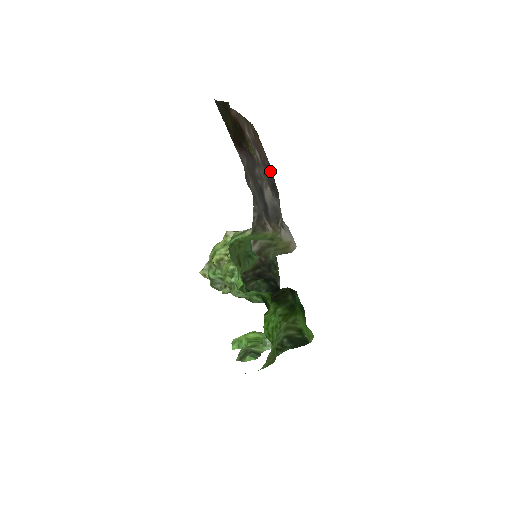
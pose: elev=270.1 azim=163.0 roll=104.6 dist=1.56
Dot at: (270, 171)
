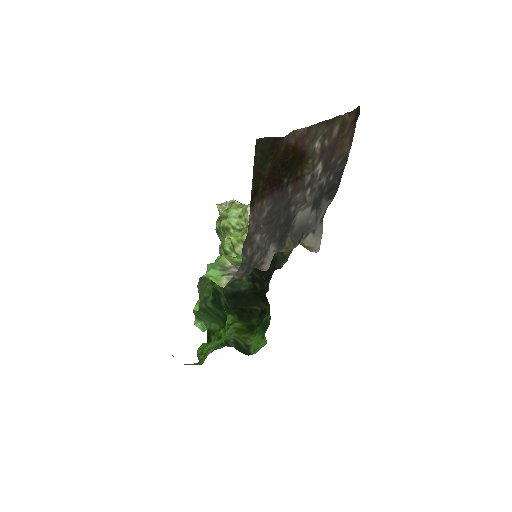
Dot at: (341, 169)
